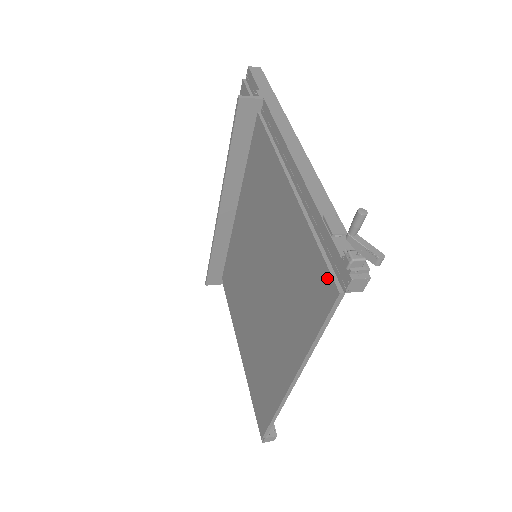
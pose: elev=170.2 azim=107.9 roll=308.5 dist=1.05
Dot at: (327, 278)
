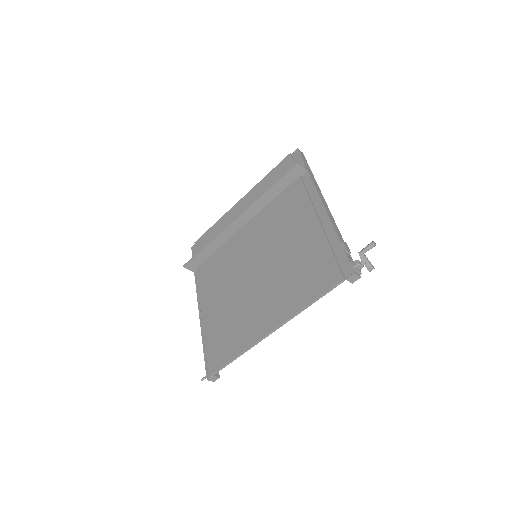
Dot at: (336, 271)
